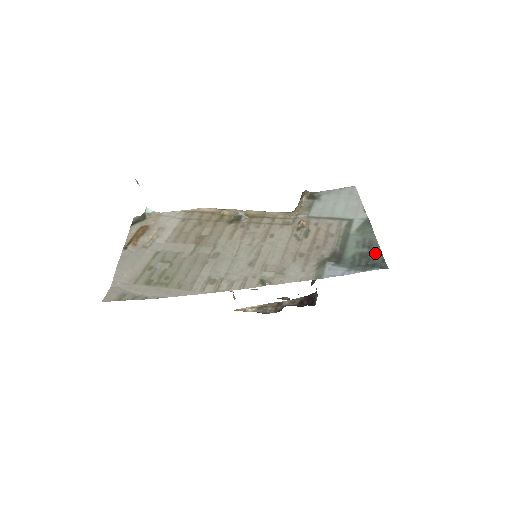
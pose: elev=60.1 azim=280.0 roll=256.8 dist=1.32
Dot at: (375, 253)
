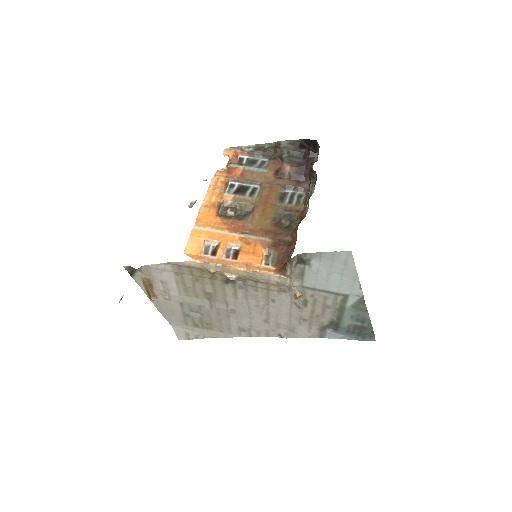
Dot at: (366, 328)
